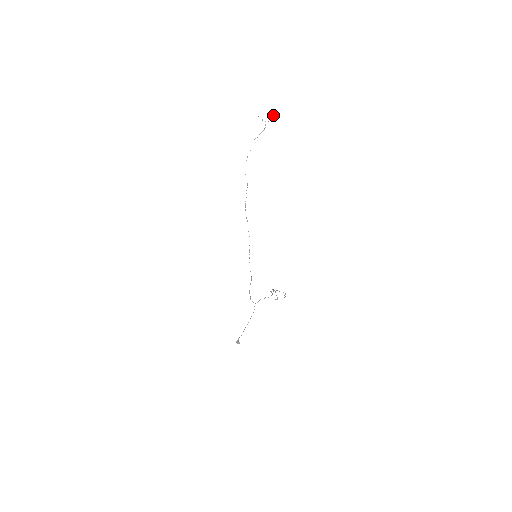
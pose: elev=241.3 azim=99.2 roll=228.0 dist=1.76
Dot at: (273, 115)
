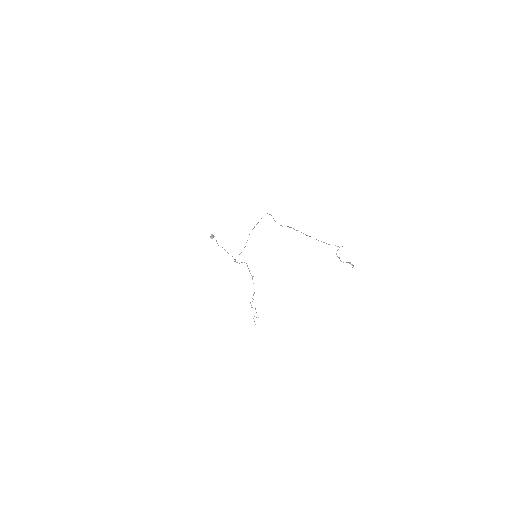
Dot at: (353, 266)
